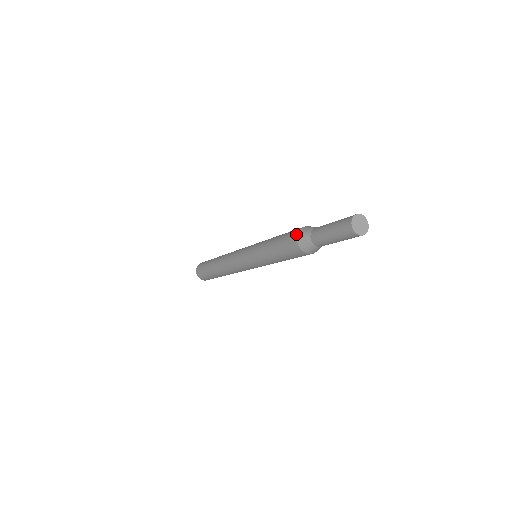
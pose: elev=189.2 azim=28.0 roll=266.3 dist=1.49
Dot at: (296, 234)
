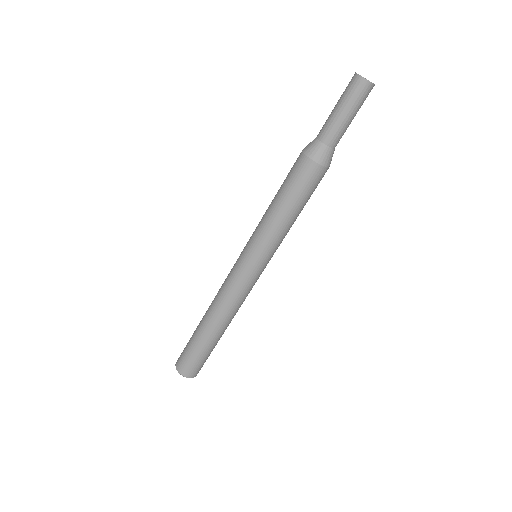
Dot at: occluded
